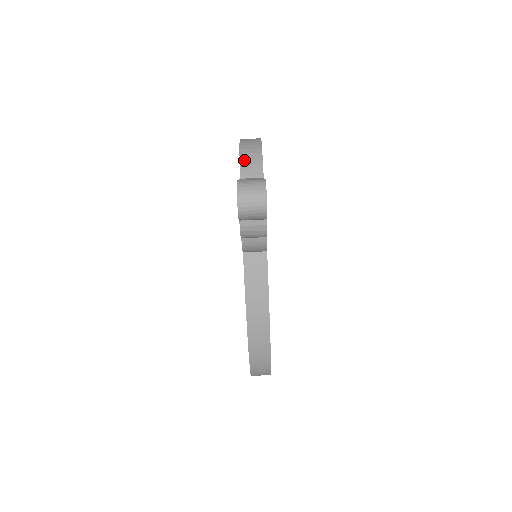
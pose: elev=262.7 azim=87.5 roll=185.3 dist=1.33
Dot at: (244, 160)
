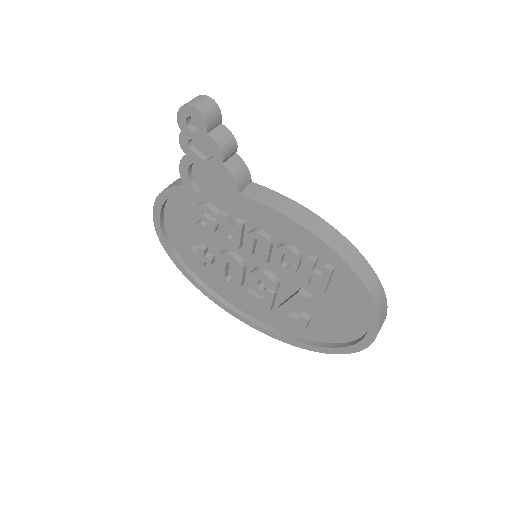
Dot at: (169, 186)
